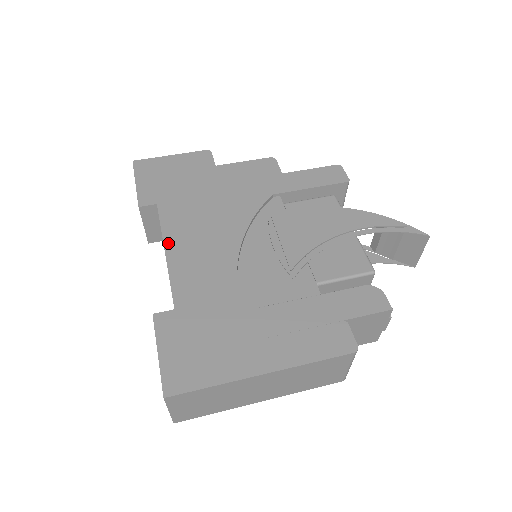
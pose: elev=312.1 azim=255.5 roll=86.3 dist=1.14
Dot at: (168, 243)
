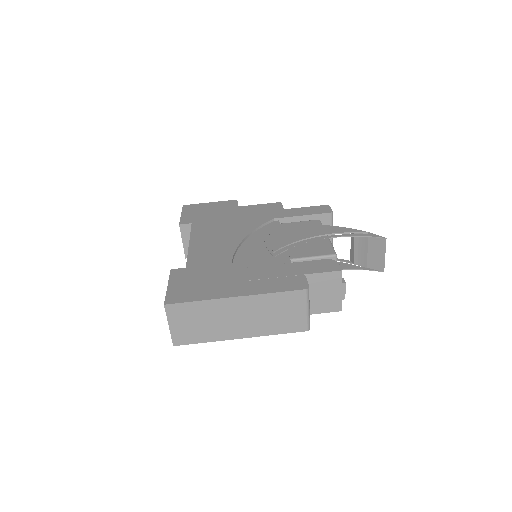
Dot at: (193, 240)
